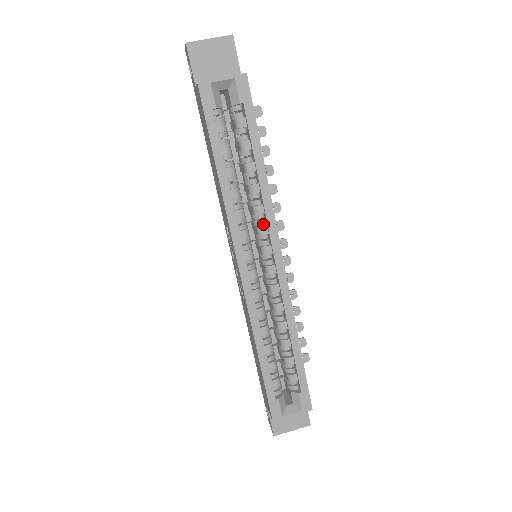
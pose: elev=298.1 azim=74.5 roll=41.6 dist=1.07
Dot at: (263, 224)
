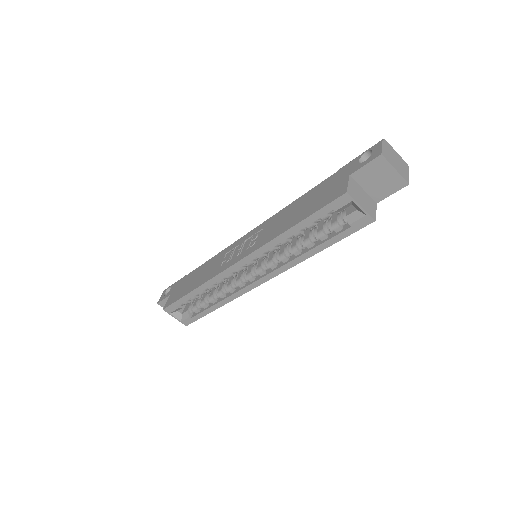
Dot at: (276, 263)
